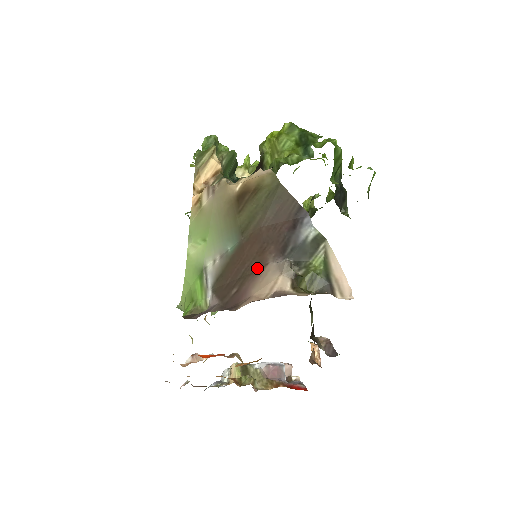
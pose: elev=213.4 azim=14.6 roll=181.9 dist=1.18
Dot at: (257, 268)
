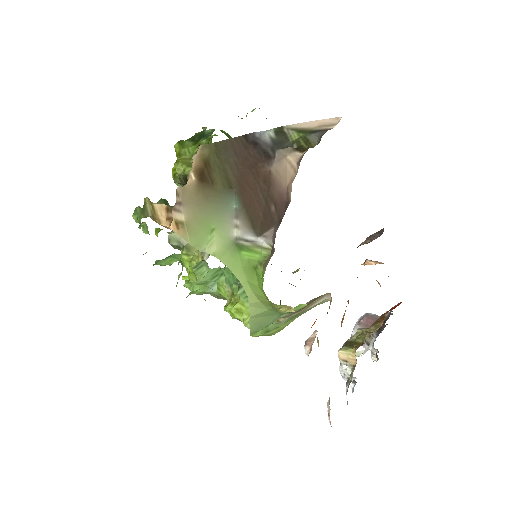
Dot at: (267, 181)
